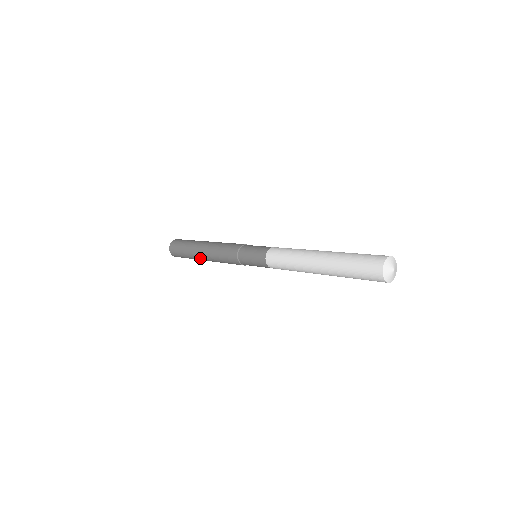
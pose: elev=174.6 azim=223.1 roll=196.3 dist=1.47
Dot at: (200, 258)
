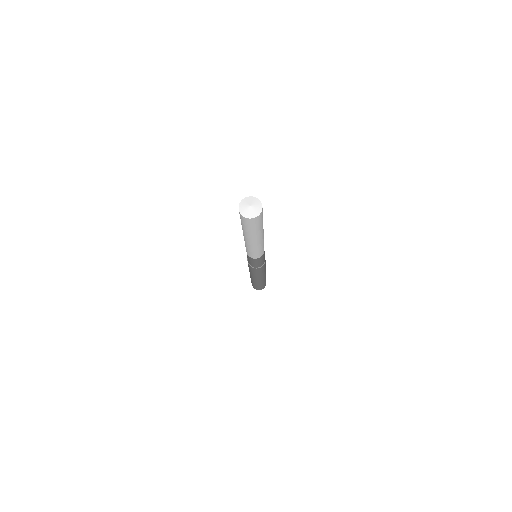
Dot at: occluded
